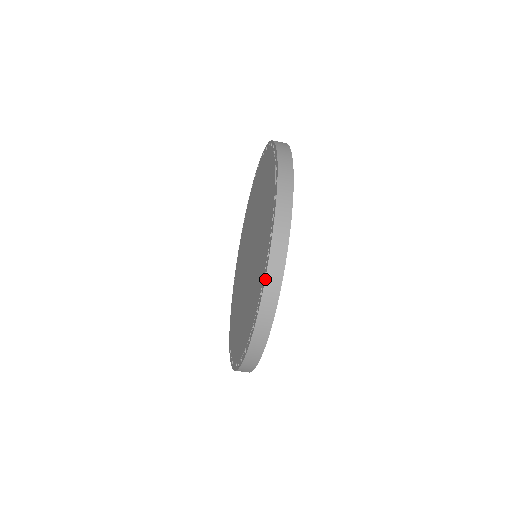
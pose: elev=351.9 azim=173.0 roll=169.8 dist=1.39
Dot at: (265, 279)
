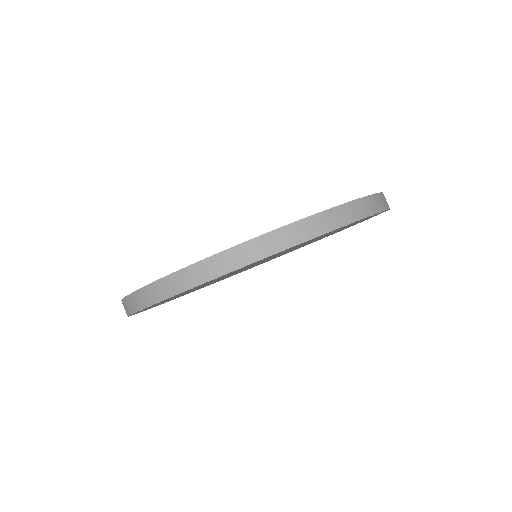
Dot at: (322, 211)
